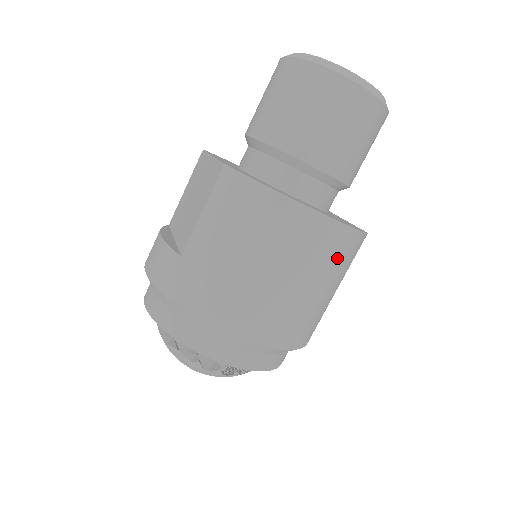
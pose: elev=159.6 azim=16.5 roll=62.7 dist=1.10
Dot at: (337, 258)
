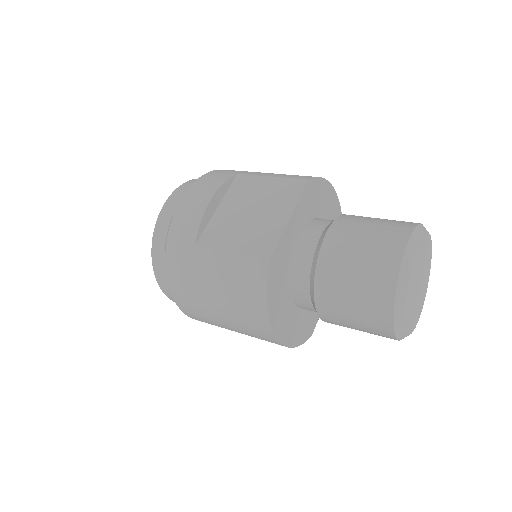
Dot at: occluded
